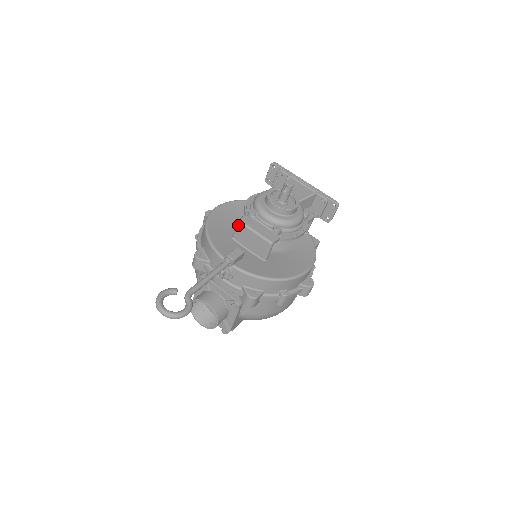
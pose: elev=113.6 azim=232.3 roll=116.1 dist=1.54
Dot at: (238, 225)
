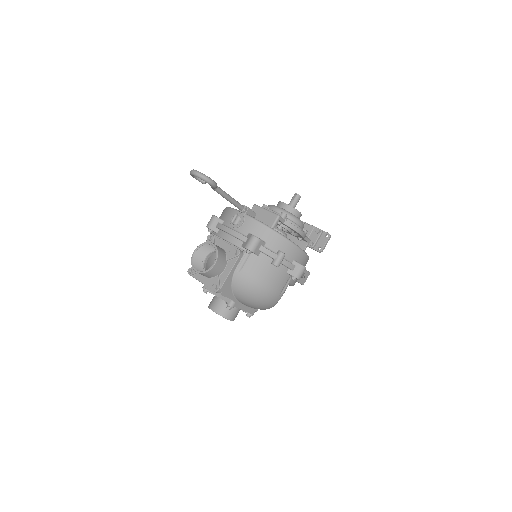
Dot at: (253, 208)
